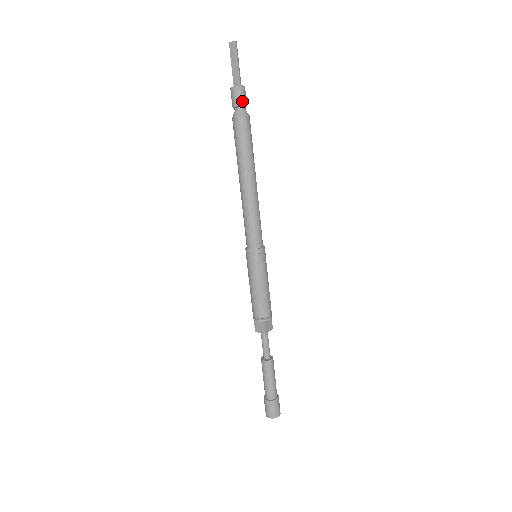
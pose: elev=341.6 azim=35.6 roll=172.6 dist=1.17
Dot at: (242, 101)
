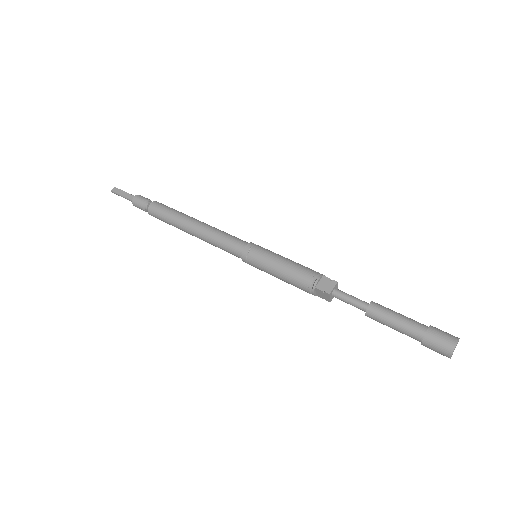
Dot at: (147, 199)
